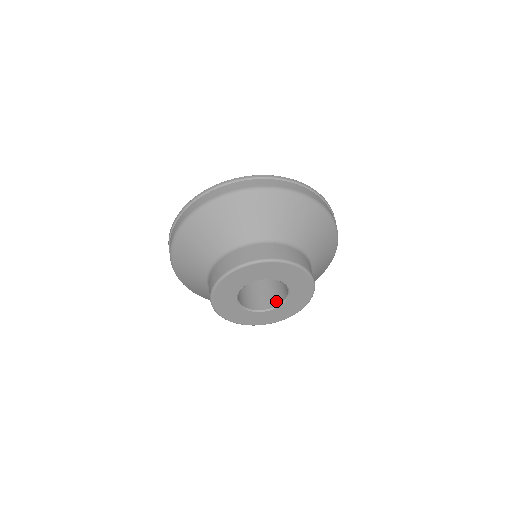
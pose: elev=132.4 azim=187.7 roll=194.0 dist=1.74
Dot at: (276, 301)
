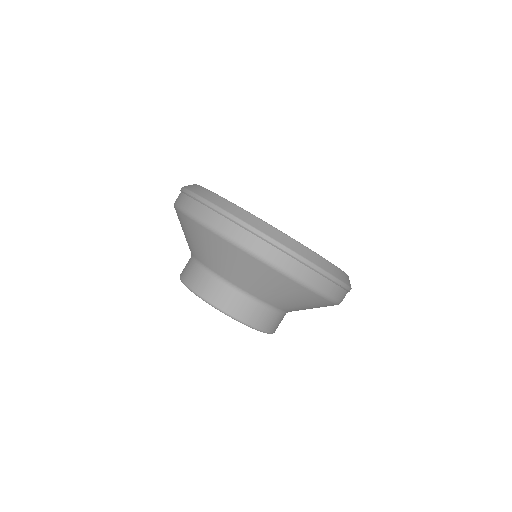
Dot at: occluded
